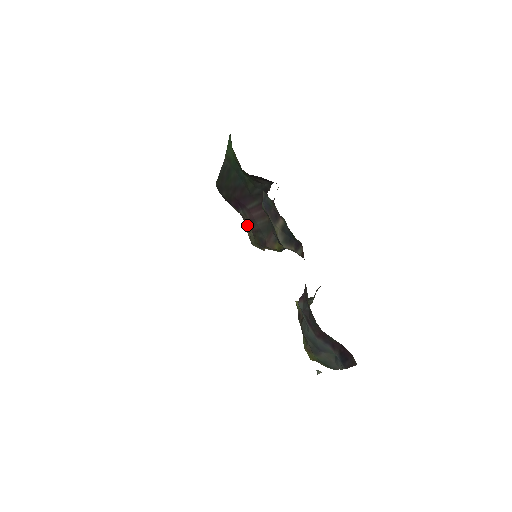
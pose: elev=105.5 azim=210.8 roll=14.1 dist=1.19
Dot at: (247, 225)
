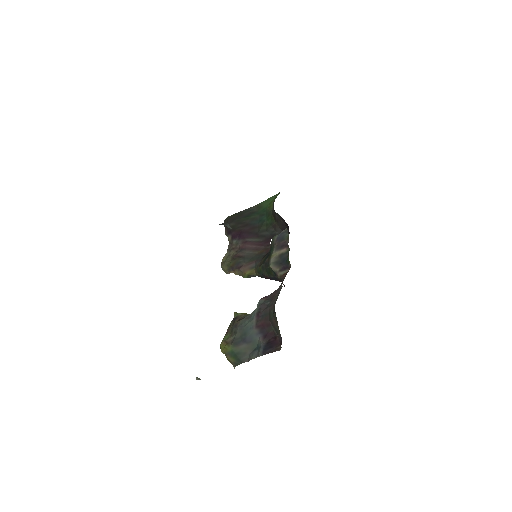
Dot at: (230, 252)
